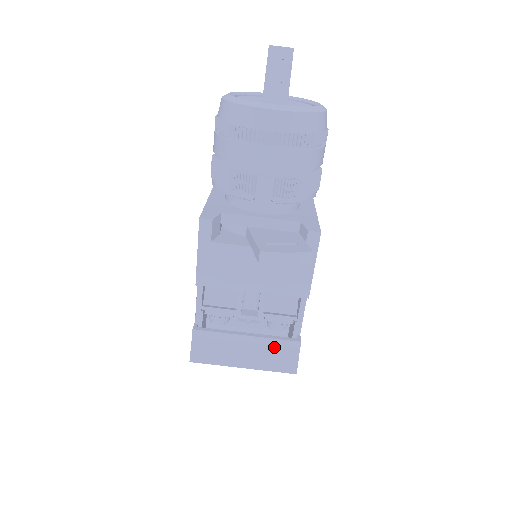
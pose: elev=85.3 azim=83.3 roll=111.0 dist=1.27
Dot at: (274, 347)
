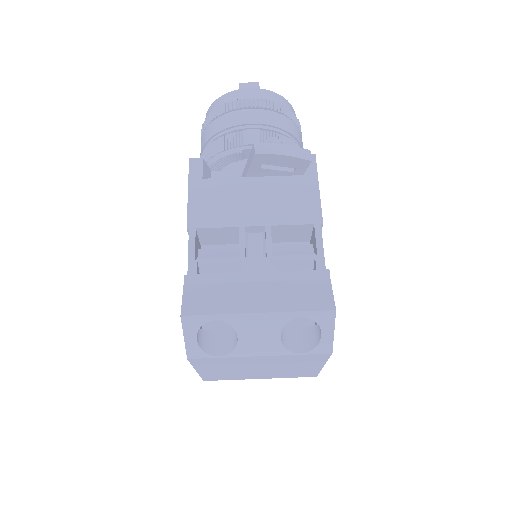
Dot at: (295, 282)
